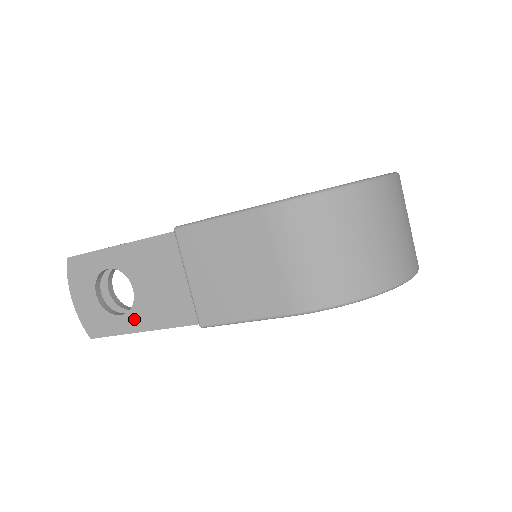
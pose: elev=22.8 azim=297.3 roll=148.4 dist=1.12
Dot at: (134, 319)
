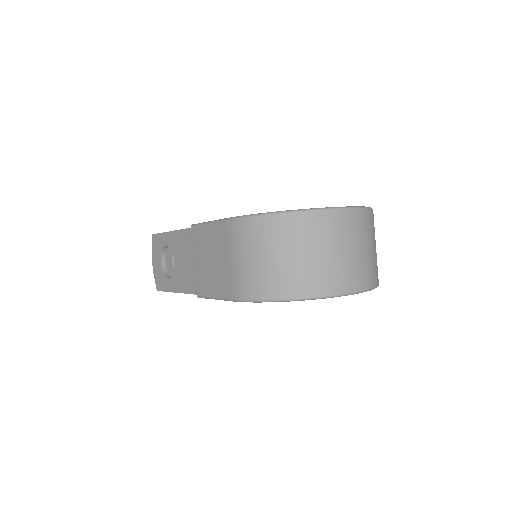
Dot at: (174, 283)
